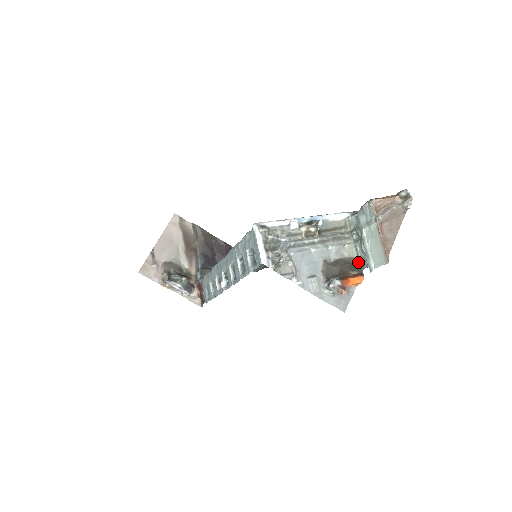
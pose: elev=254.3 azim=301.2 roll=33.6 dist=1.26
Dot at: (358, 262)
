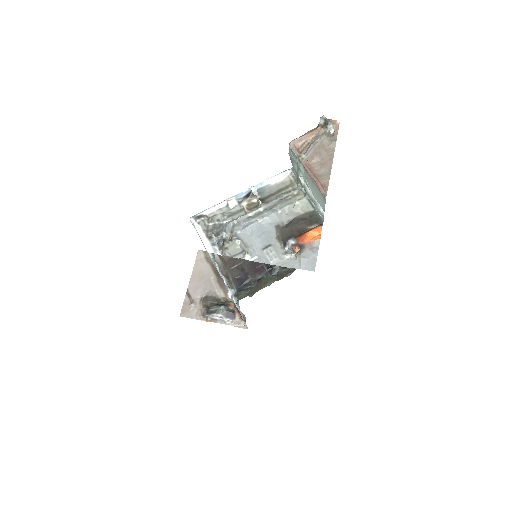
Dot at: (315, 214)
